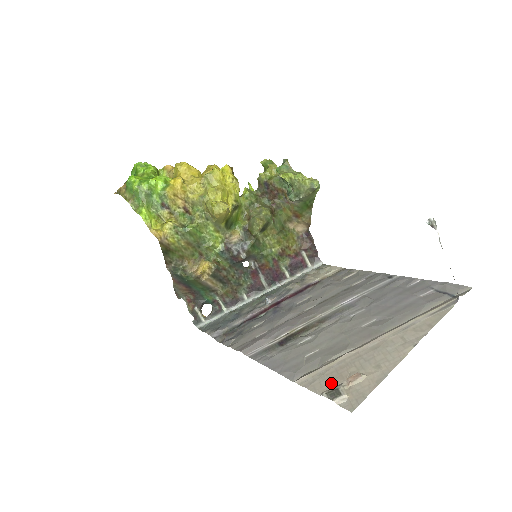
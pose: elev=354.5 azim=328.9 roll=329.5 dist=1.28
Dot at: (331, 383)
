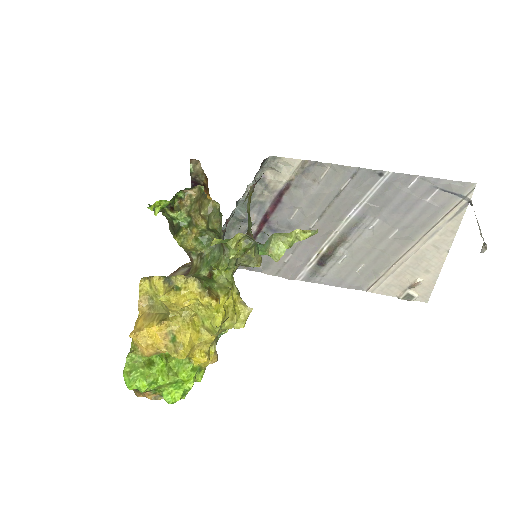
Dot at: (398, 289)
